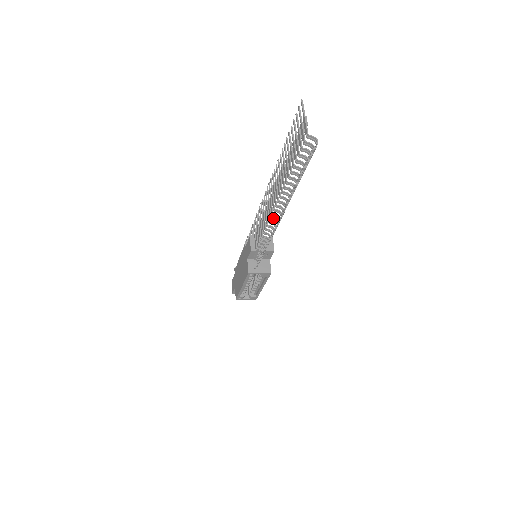
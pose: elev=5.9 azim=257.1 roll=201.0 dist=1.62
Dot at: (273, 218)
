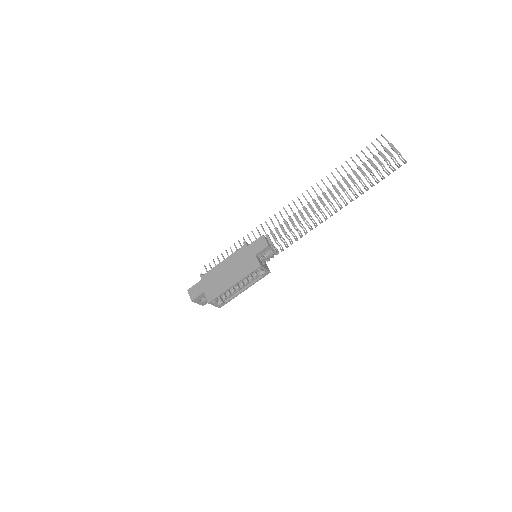
Dot at: (317, 215)
